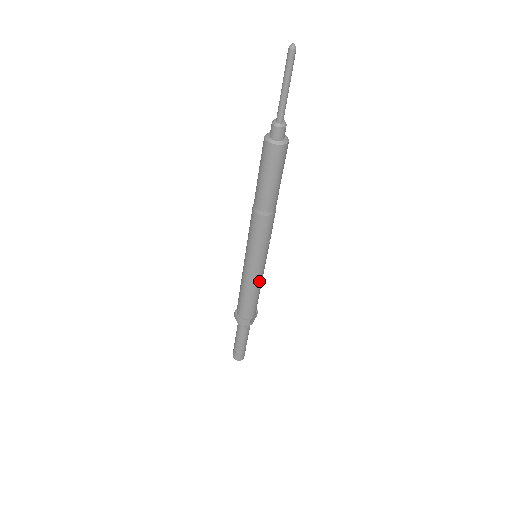
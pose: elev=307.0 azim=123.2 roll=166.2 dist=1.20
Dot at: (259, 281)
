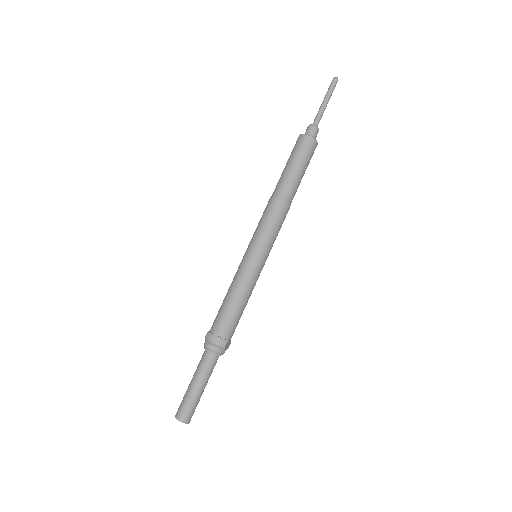
Dot at: (253, 285)
